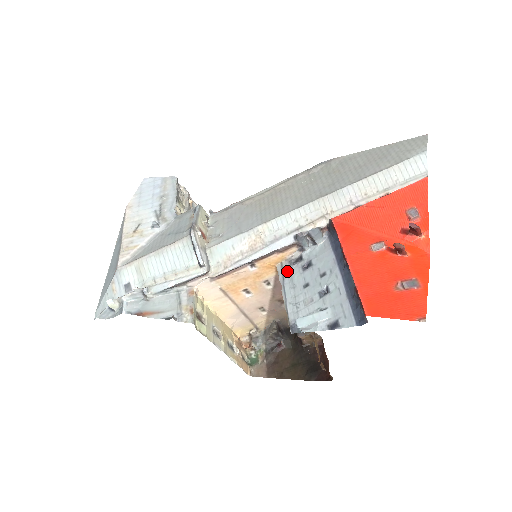
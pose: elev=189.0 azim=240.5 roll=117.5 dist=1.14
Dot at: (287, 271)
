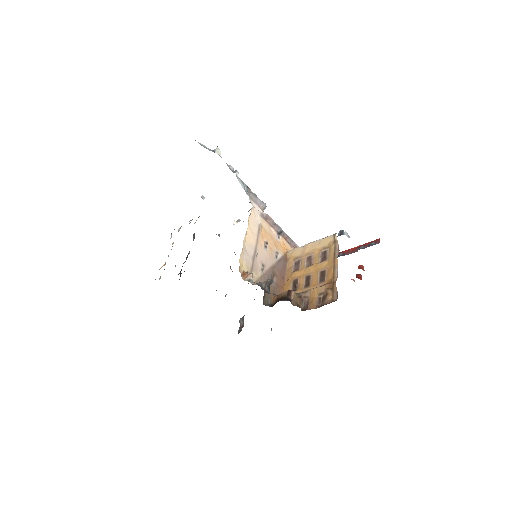
Dot at: occluded
